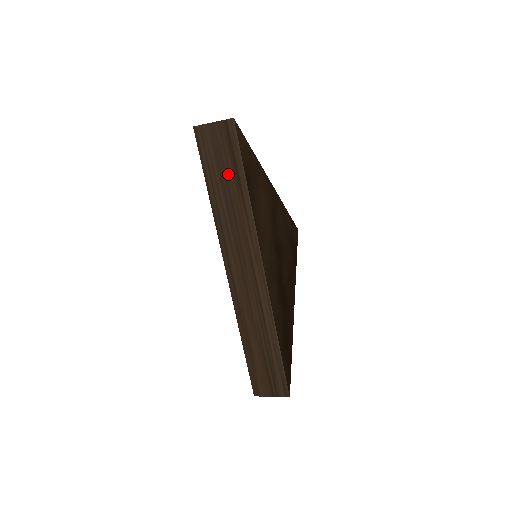
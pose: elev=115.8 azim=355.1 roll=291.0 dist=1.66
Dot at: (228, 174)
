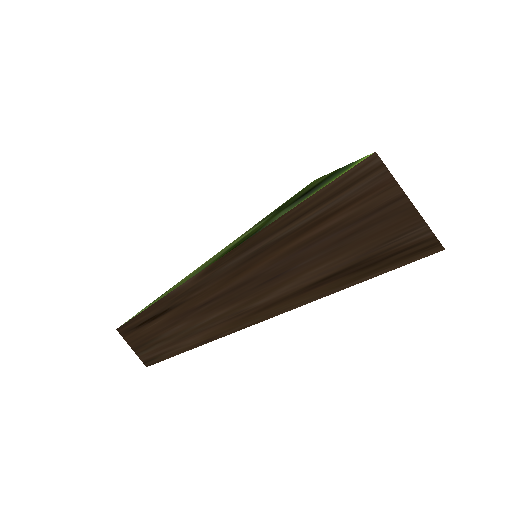
Dot at: (324, 257)
